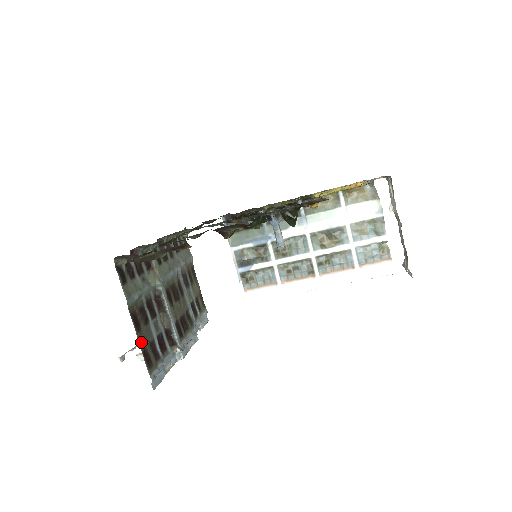
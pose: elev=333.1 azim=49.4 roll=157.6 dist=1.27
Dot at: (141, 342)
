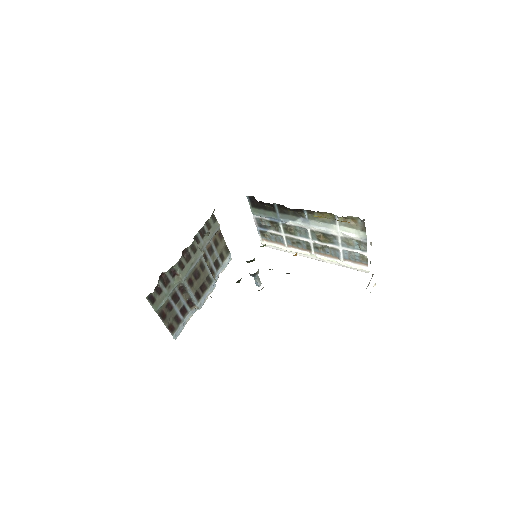
Dot at: (167, 323)
